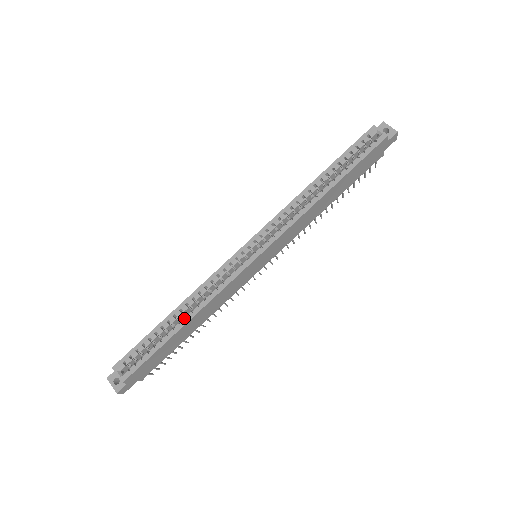
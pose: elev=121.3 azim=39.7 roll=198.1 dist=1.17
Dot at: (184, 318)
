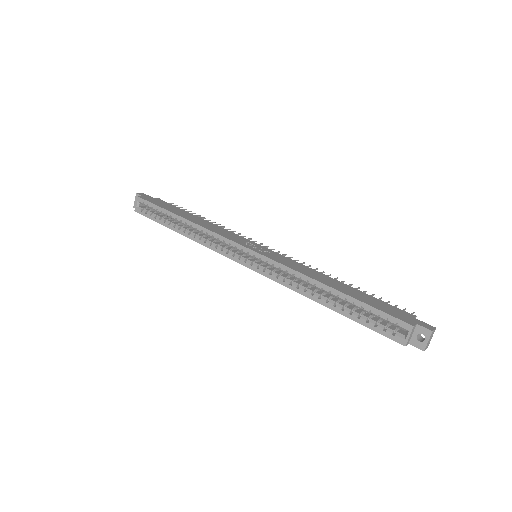
Dot at: (183, 230)
